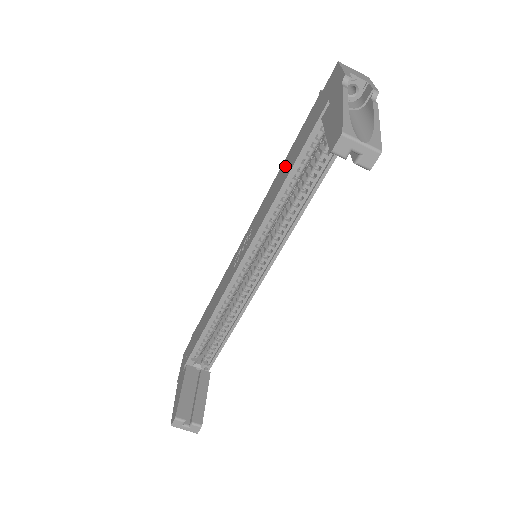
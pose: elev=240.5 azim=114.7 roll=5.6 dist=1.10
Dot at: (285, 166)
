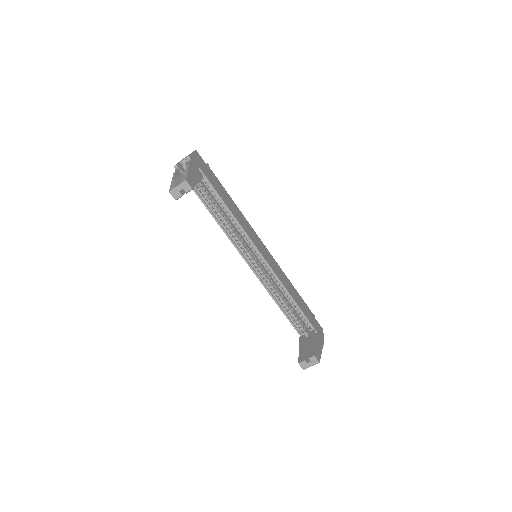
Dot at: occluded
